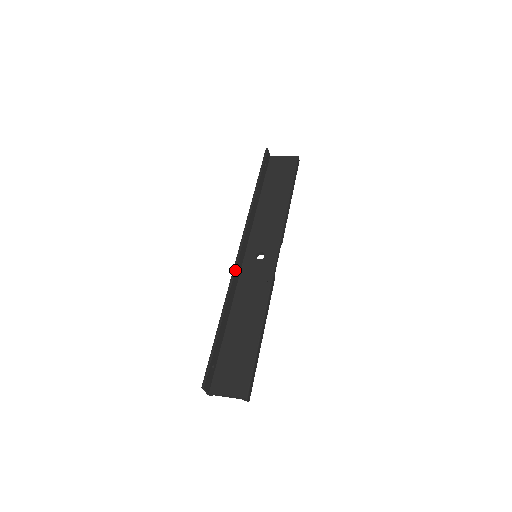
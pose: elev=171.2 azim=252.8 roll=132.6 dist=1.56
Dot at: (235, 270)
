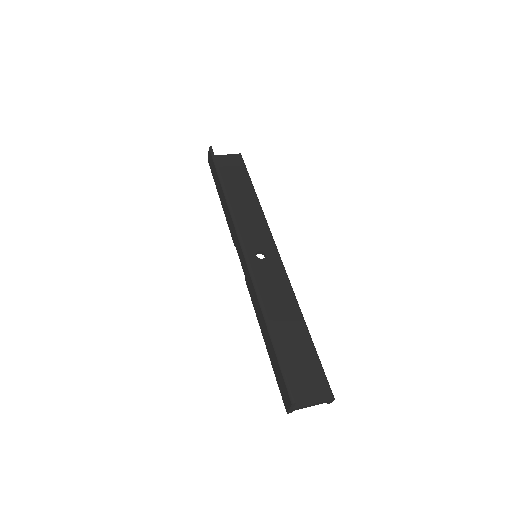
Dot at: (252, 272)
